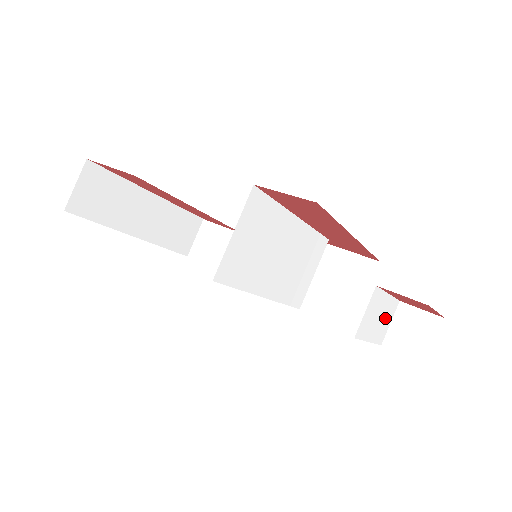
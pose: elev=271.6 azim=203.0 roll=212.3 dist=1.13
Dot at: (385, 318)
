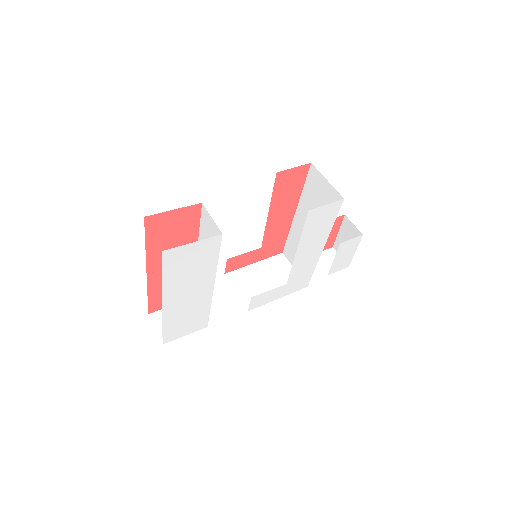
Dot at: occluded
